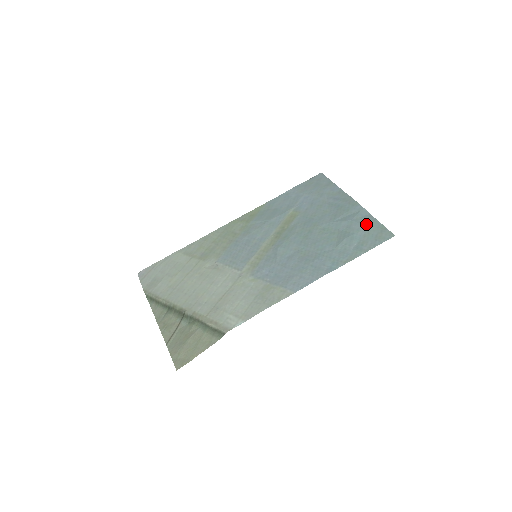
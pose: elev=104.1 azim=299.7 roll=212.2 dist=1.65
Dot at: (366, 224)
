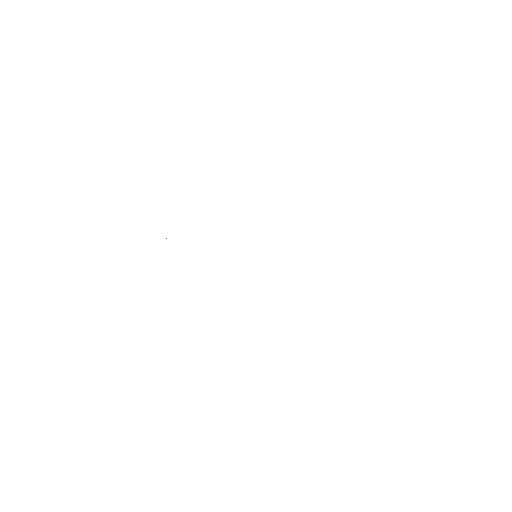
Dot at: occluded
